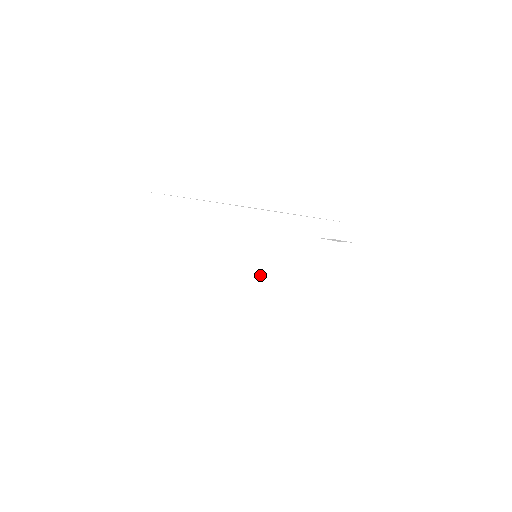
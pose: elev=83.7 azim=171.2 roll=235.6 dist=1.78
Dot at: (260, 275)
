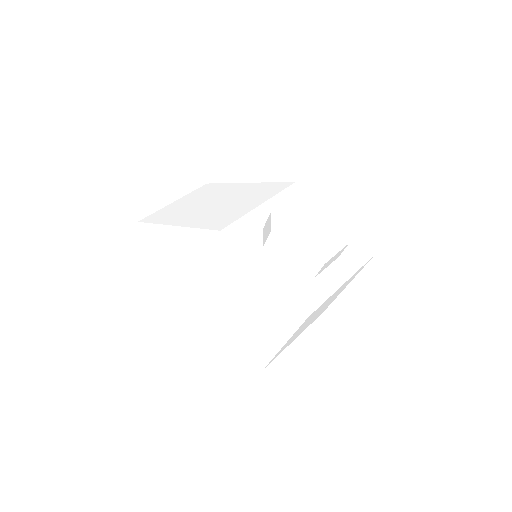
Dot at: (226, 209)
